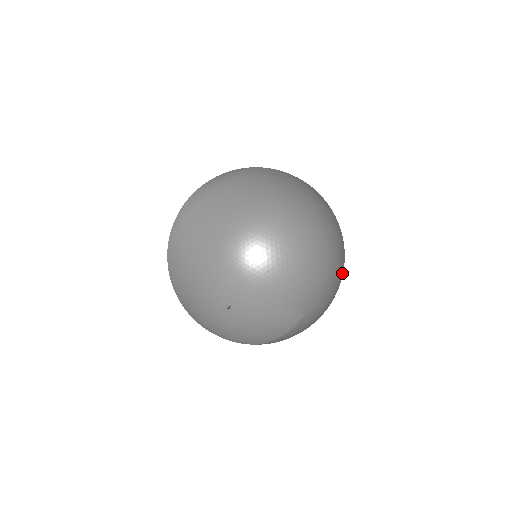
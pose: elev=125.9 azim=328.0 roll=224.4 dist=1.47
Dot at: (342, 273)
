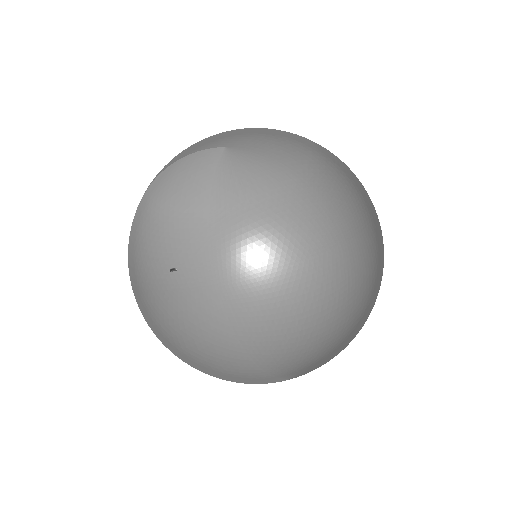
Dot at: occluded
